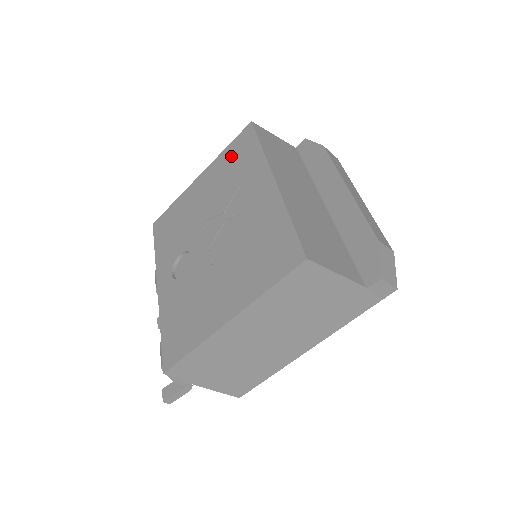
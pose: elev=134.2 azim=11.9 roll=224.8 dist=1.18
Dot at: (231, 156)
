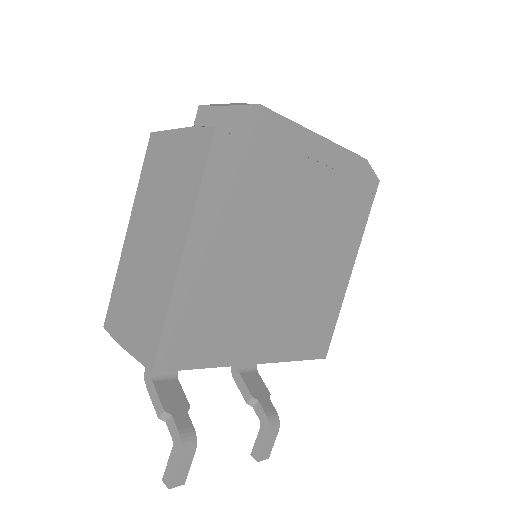
Dot at: occluded
